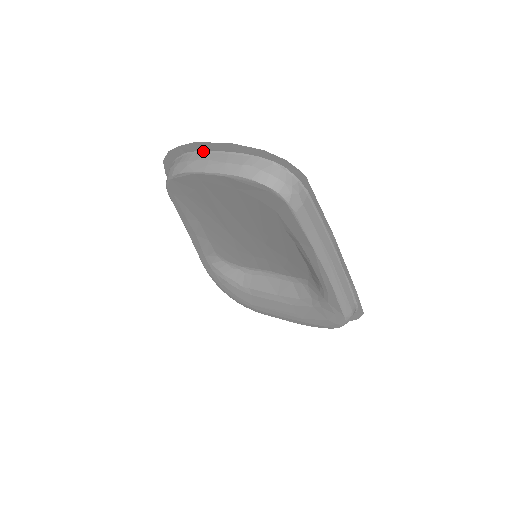
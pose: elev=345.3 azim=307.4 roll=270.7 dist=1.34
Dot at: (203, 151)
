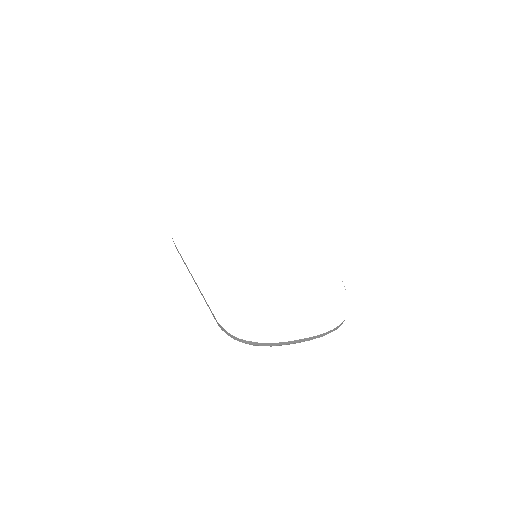
Dot at: (284, 343)
